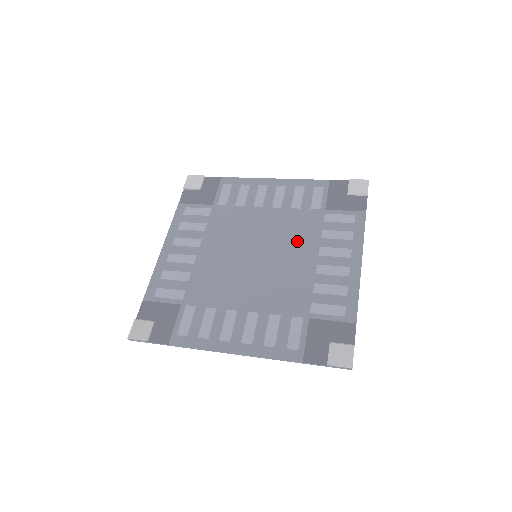
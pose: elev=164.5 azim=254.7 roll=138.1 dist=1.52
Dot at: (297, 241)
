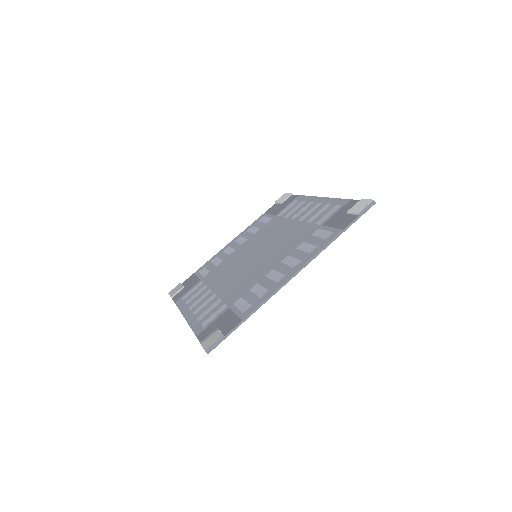
Dot at: (282, 248)
